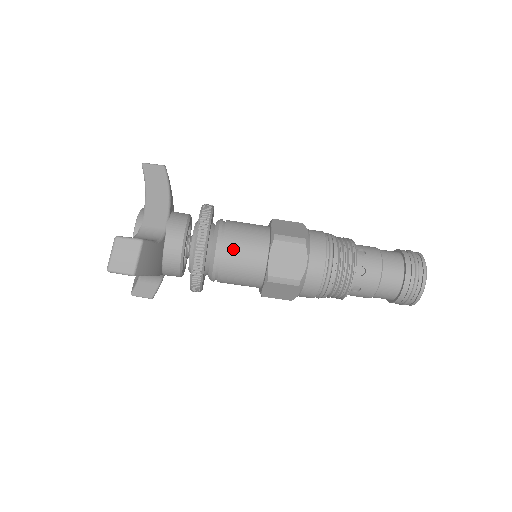
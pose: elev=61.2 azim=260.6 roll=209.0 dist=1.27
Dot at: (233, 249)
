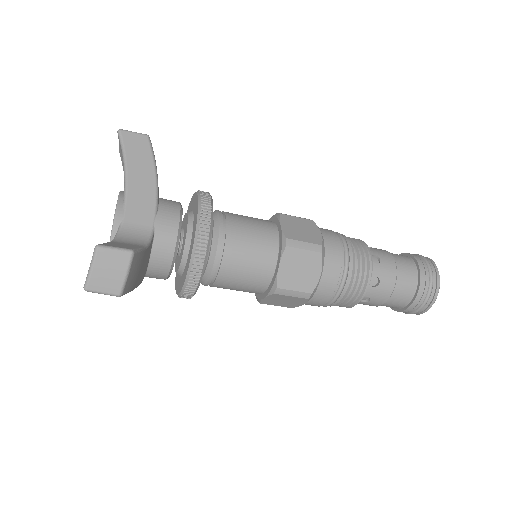
Dot at: (237, 254)
